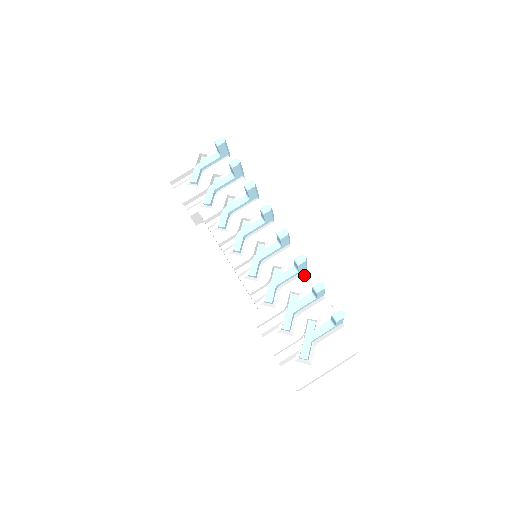
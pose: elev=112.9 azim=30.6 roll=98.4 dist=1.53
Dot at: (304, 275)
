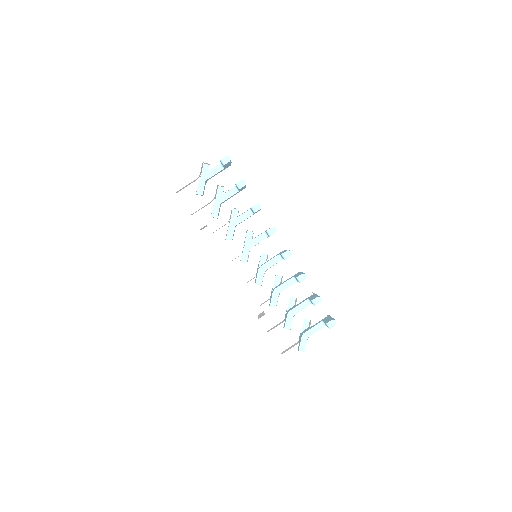
Dot at: (302, 284)
